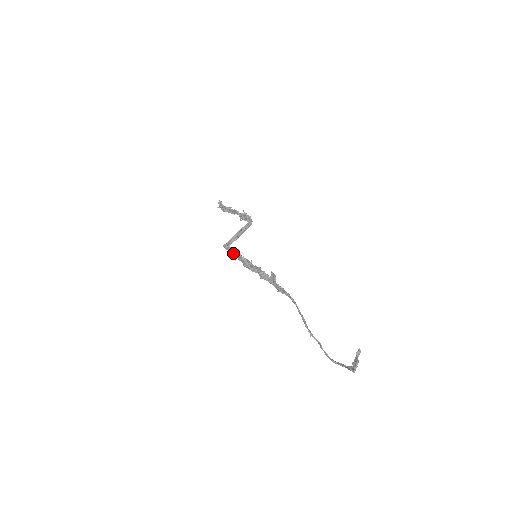
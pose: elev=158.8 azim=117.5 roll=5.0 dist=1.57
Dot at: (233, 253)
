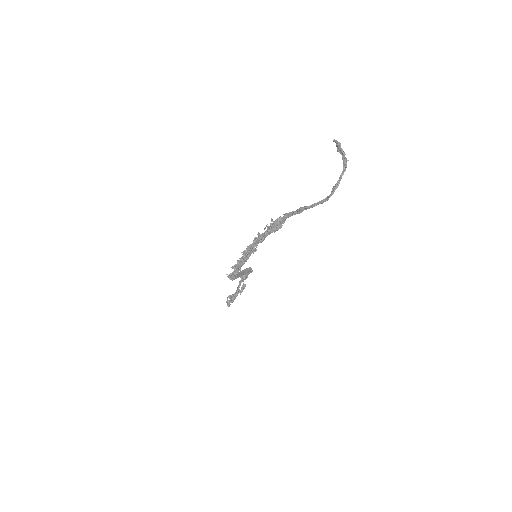
Dot at: occluded
